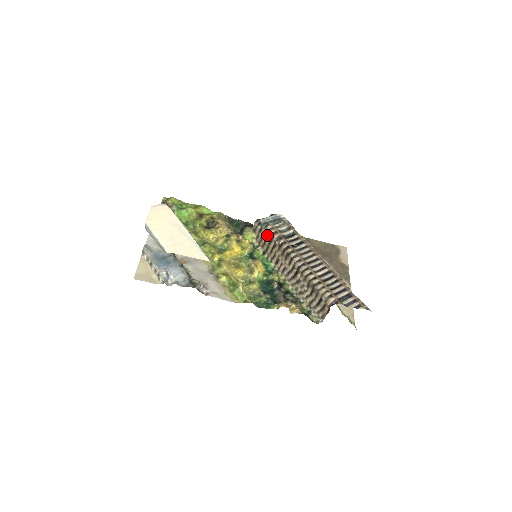
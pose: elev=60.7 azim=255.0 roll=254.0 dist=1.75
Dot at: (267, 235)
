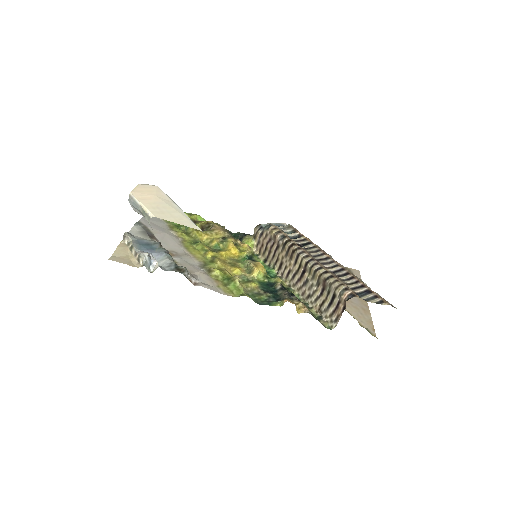
Dot at: (269, 237)
